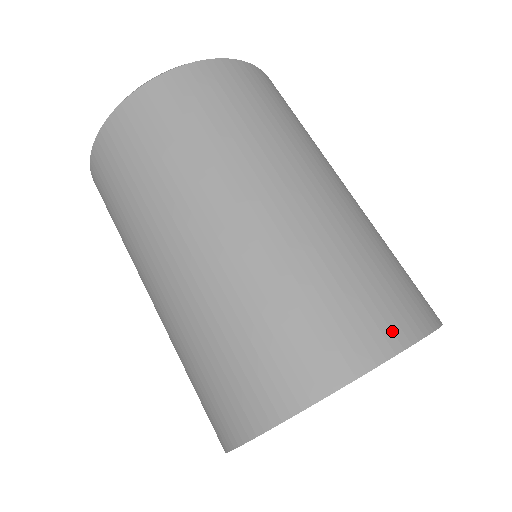
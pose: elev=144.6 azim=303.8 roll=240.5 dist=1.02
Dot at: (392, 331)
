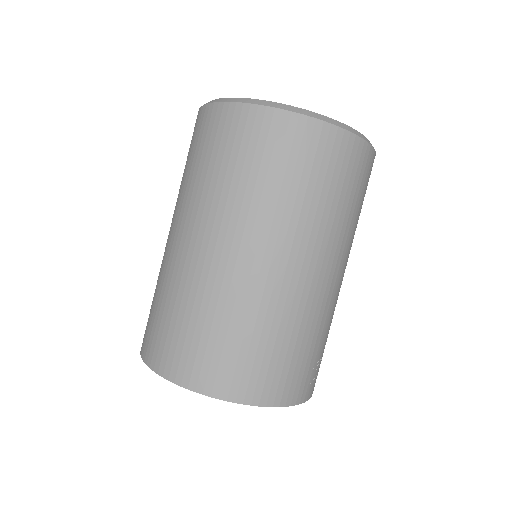
Dot at: (199, 378)
